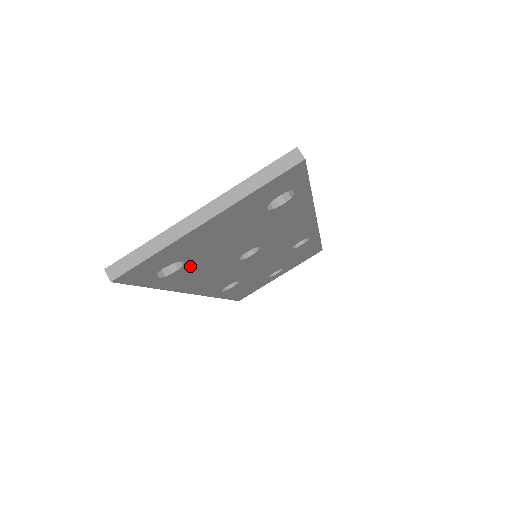
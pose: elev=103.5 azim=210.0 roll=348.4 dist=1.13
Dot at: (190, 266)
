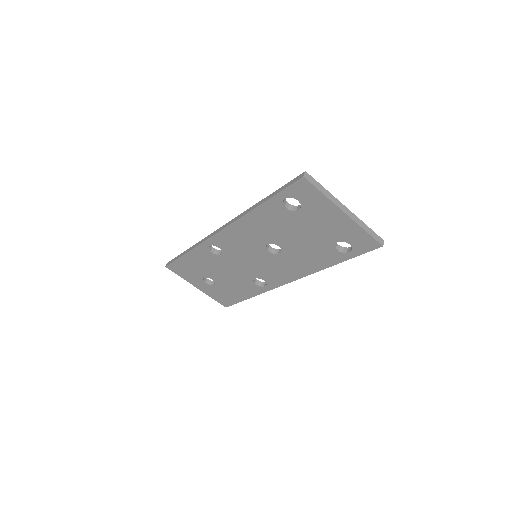
Dot at: (286, 215)
